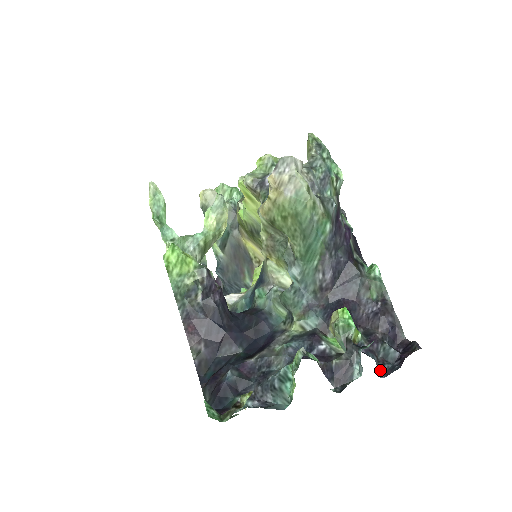
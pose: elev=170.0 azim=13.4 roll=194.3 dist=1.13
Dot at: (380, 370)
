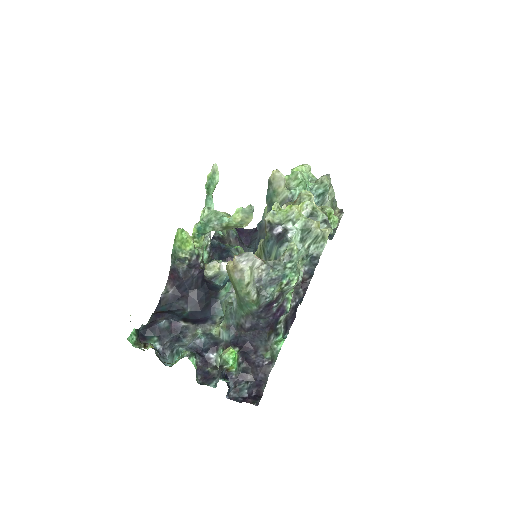
Dot at: (230, 393)
